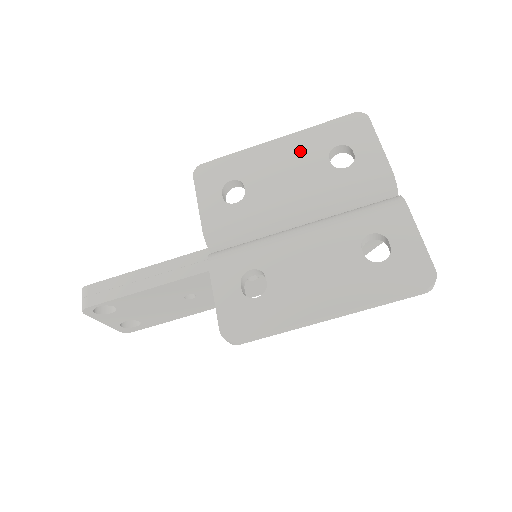
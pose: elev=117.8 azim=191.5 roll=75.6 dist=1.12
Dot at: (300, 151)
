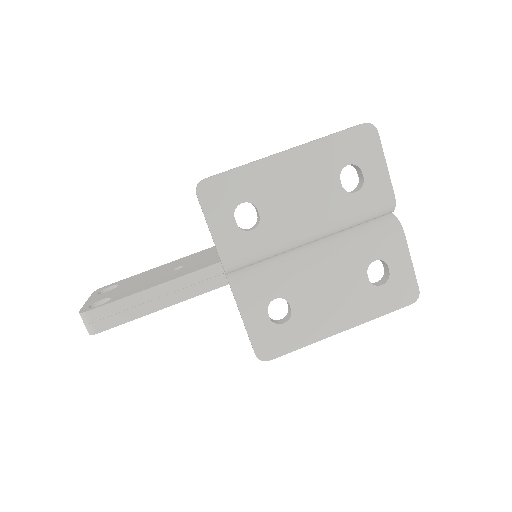
Dot at: (312, 169)
